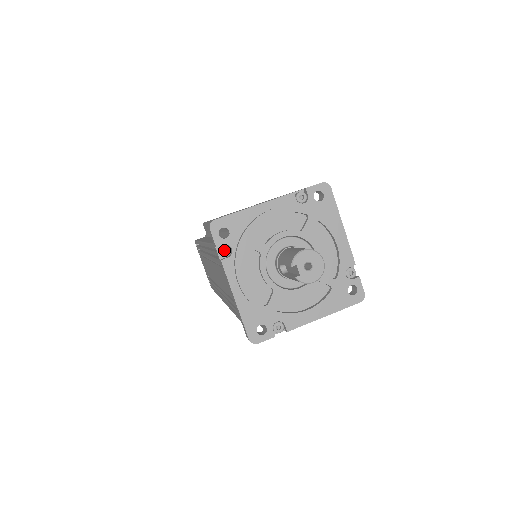
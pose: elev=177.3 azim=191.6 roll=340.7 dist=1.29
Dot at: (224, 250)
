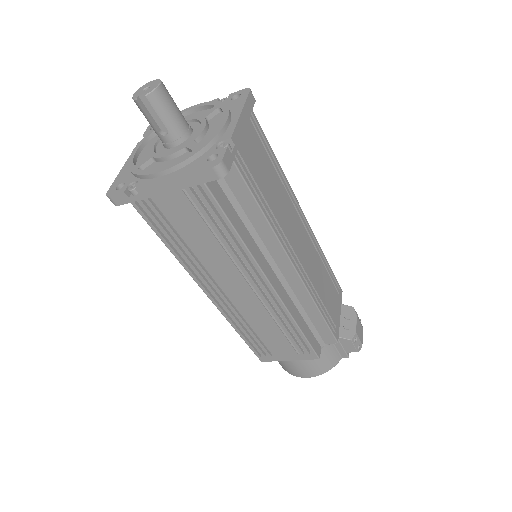
Dot at: (134, 190)
